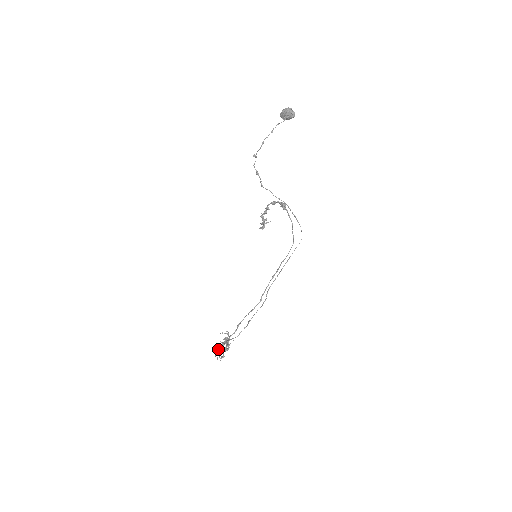
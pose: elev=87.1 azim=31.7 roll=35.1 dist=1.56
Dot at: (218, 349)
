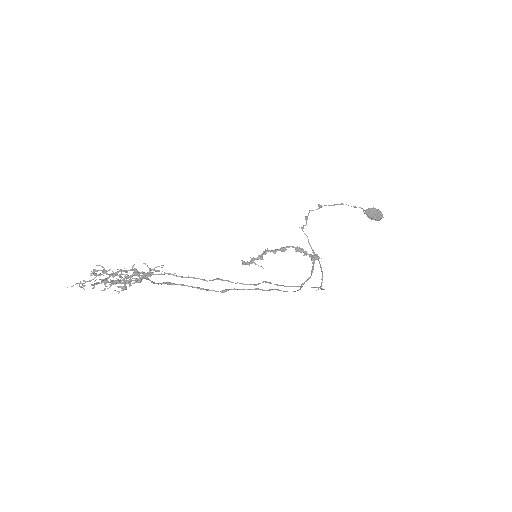
Dot at: occluded
